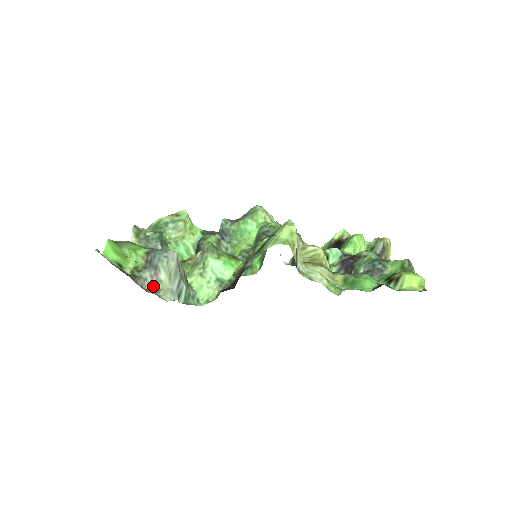
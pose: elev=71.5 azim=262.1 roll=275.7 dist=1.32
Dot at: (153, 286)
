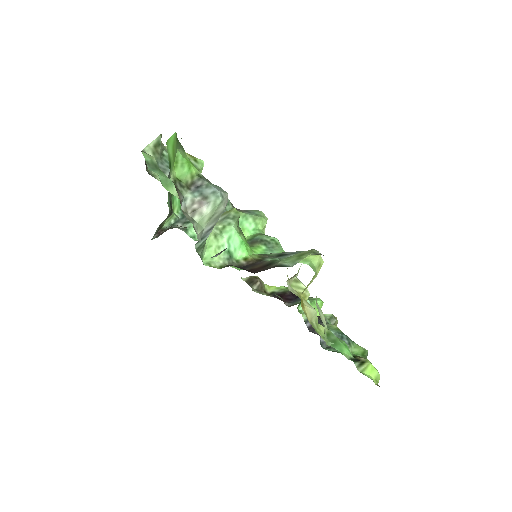
Dot at: (188, 211)
